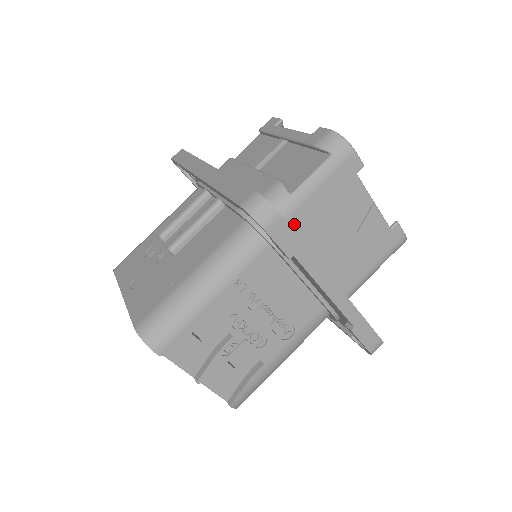
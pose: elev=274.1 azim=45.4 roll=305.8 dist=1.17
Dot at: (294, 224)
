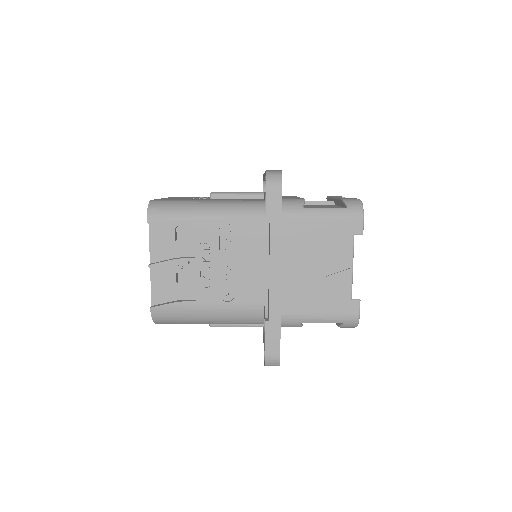
Dot at: (290, 227)
